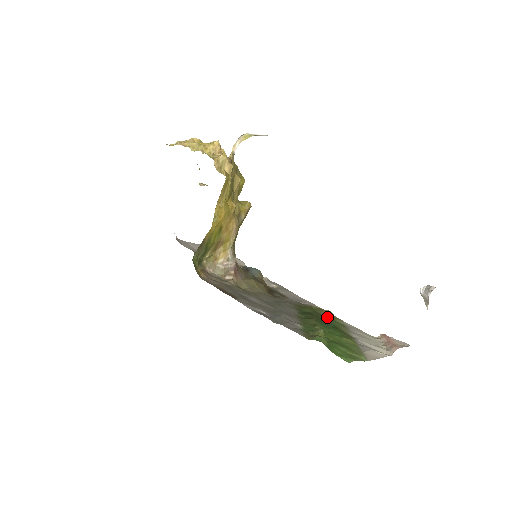
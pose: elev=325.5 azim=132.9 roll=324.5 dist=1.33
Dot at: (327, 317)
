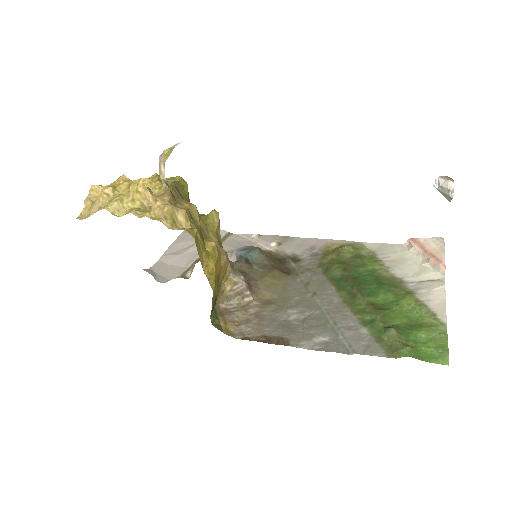
Dot at: (355, 262)
